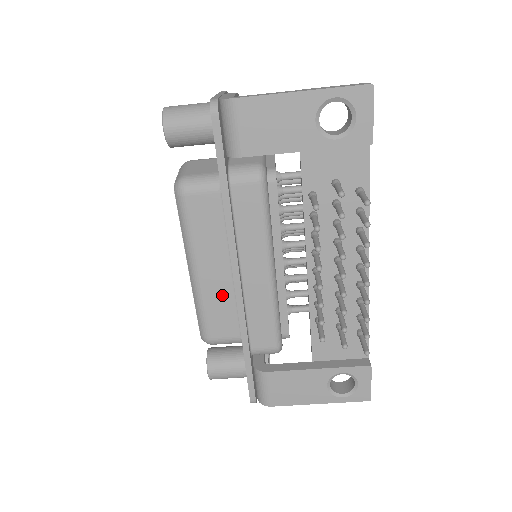
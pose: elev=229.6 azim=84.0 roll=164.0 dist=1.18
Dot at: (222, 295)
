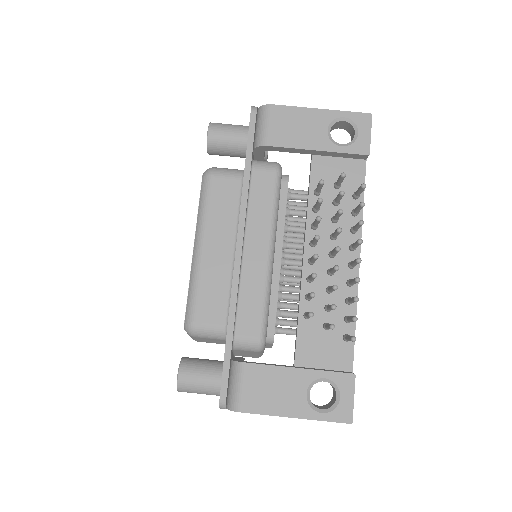
Dot at: (219, 275)
